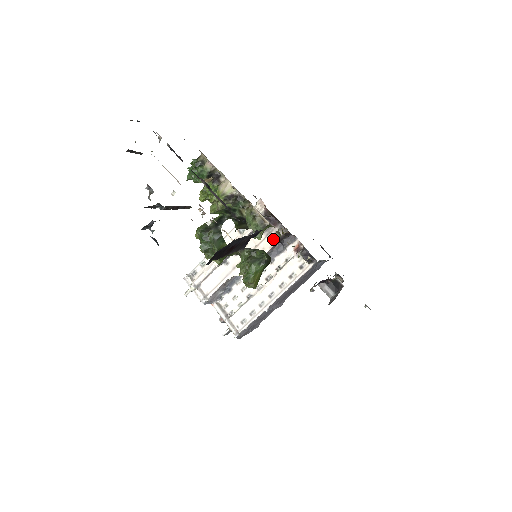
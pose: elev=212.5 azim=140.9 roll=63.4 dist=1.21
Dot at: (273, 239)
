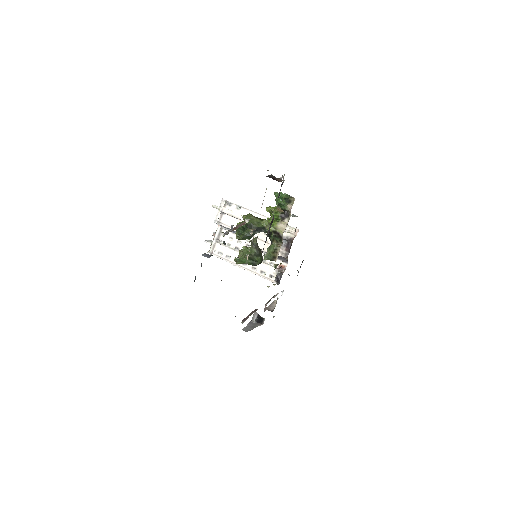
Dot at: occluded
